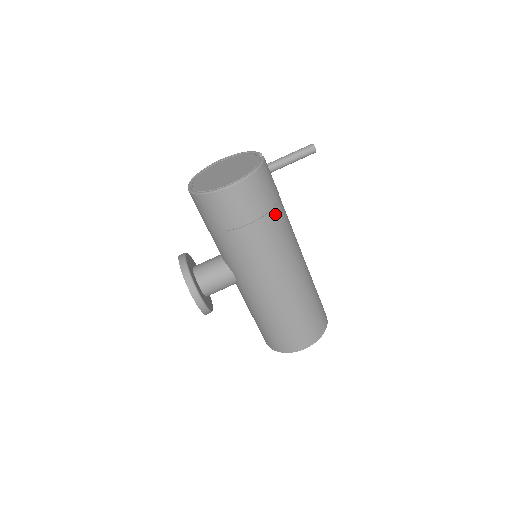
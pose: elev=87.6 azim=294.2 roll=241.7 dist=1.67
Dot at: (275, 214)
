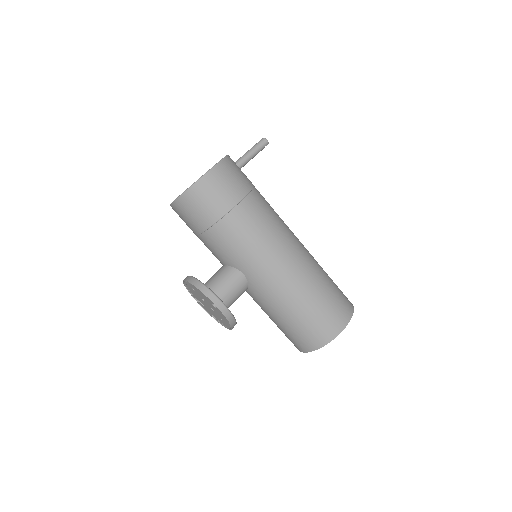
Dot at: (257, 195)
